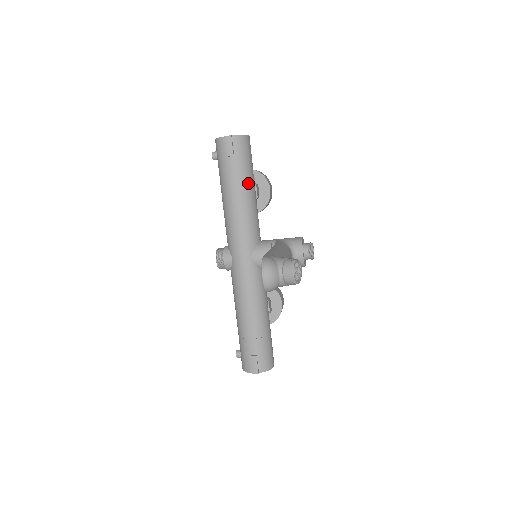
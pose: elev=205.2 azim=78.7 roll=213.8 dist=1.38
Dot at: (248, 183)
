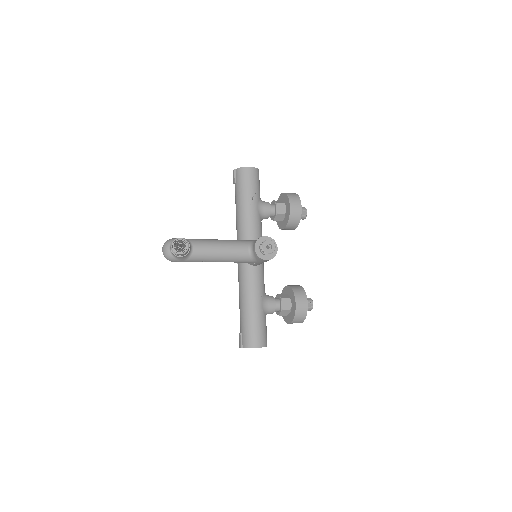
Dot at: (243, 200)
